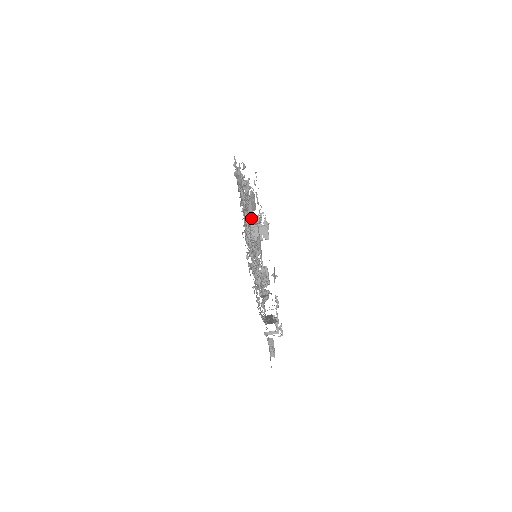
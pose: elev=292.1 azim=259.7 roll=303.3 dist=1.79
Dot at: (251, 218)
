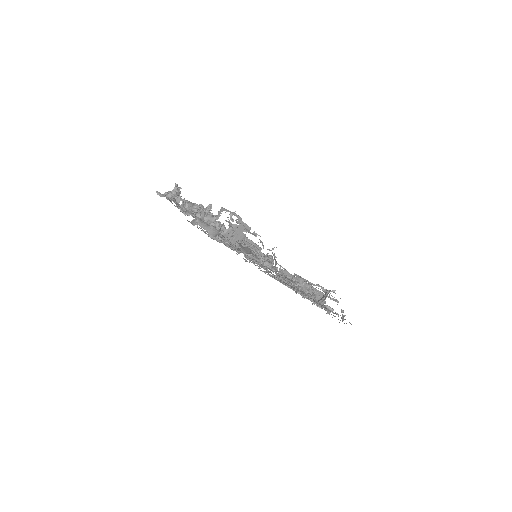
Dot at: (271, 263)
